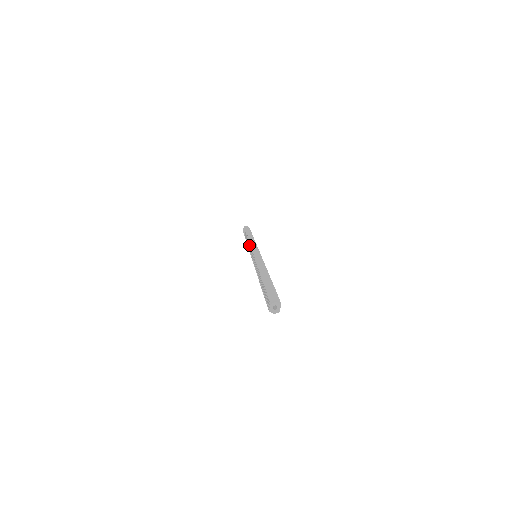
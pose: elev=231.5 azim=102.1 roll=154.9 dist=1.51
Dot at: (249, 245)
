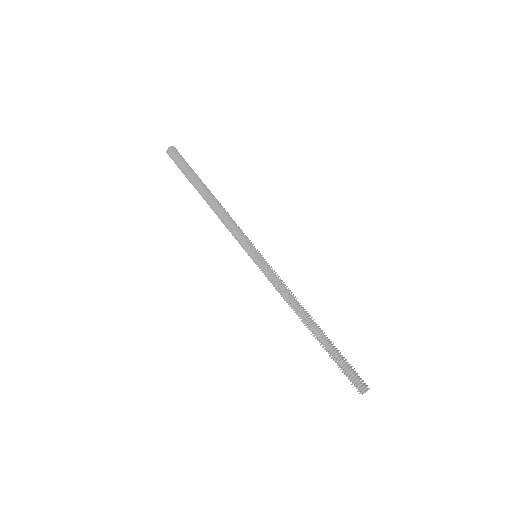
Dot at: (229, 223)
